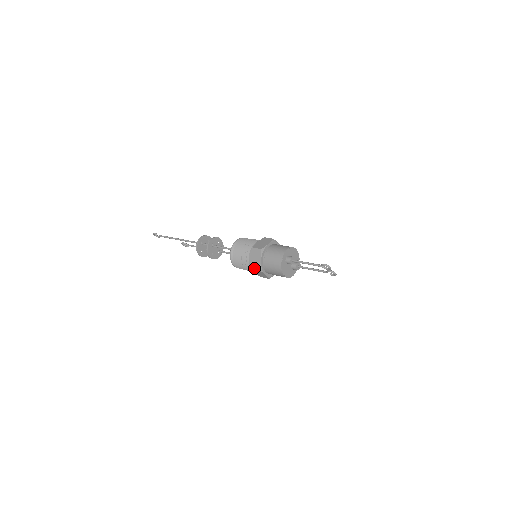
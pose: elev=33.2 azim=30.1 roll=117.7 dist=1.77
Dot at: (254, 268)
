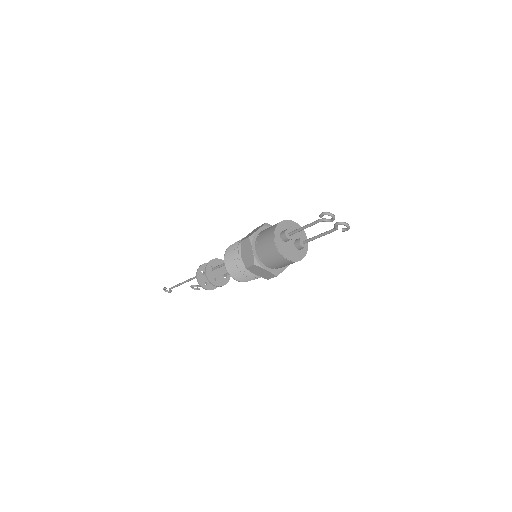
Dot at: (249, 266)
